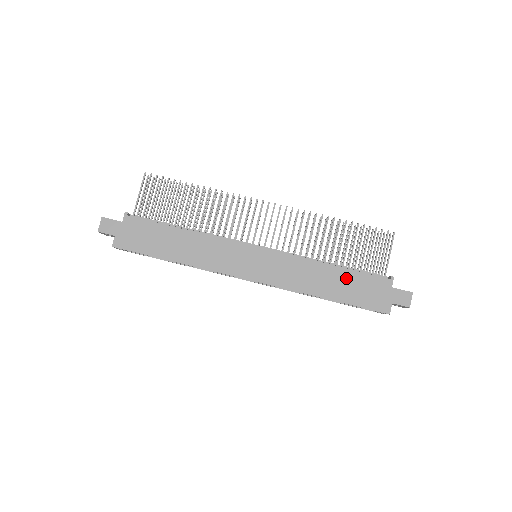
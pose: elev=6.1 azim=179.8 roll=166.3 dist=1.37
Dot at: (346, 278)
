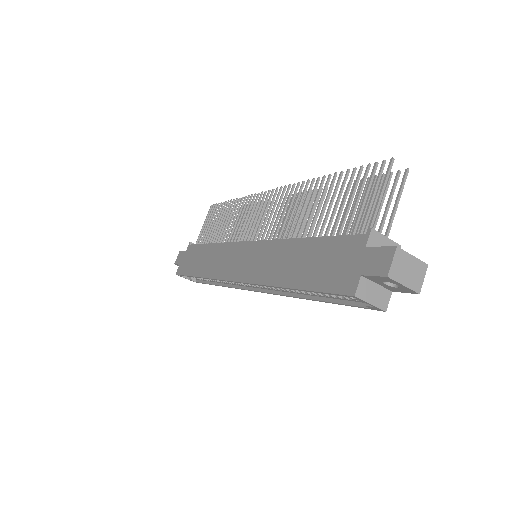
Dot at: (312, 251)
